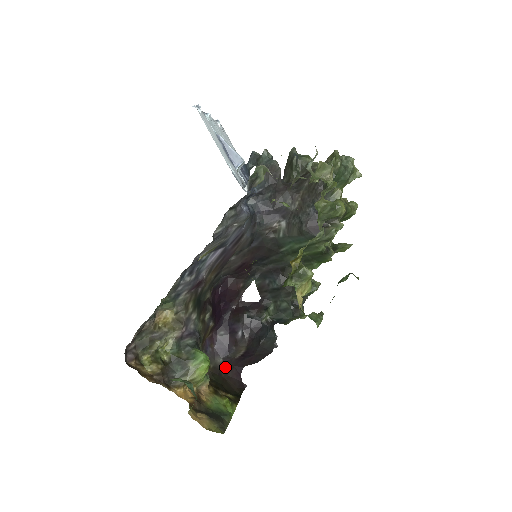
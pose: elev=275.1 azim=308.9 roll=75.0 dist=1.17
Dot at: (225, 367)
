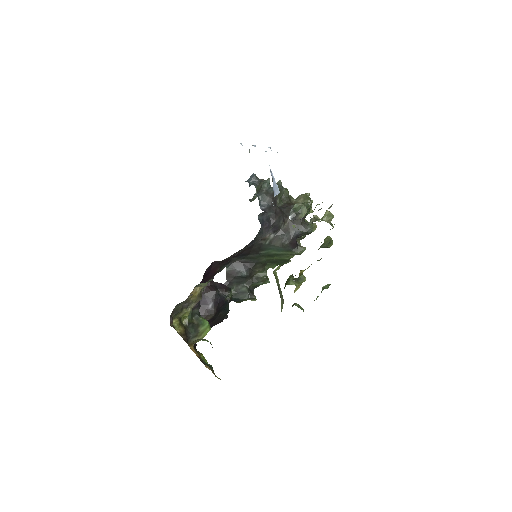
Dot at: occluded
